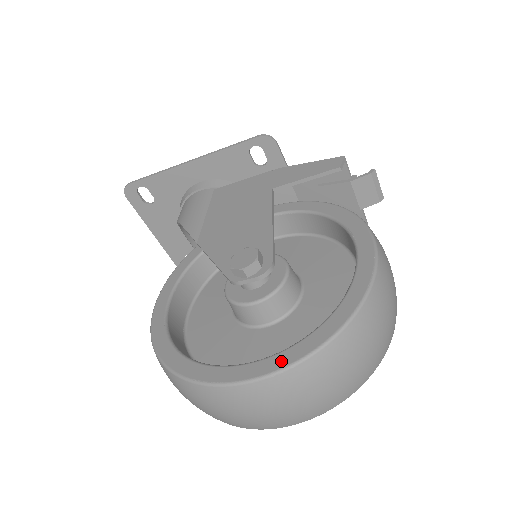
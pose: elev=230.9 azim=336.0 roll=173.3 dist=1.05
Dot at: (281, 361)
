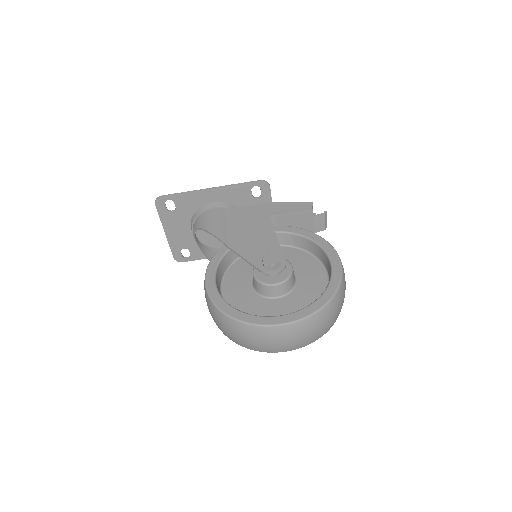
Dot at: (303, 314)
